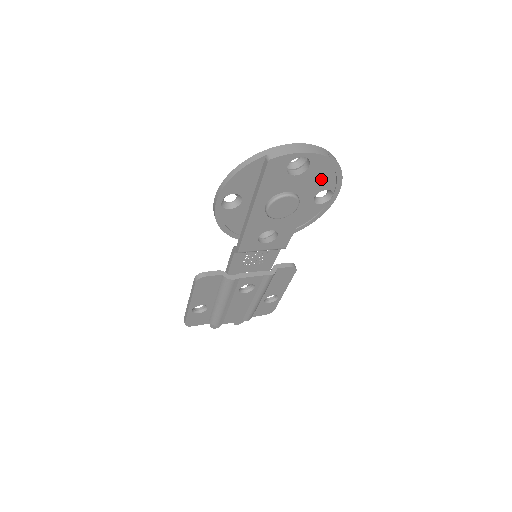
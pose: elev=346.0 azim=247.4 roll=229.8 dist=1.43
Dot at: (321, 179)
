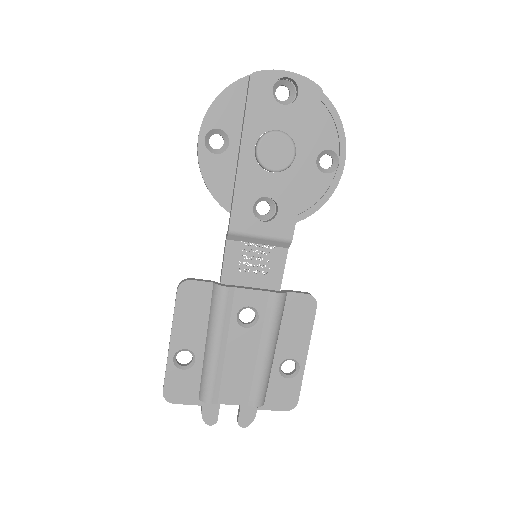
Dot at: (316, 119)
